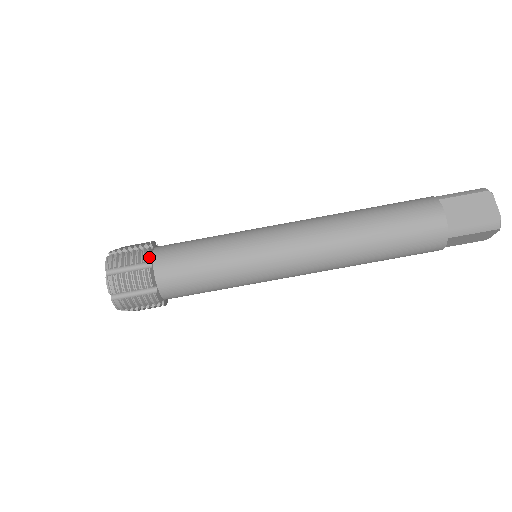
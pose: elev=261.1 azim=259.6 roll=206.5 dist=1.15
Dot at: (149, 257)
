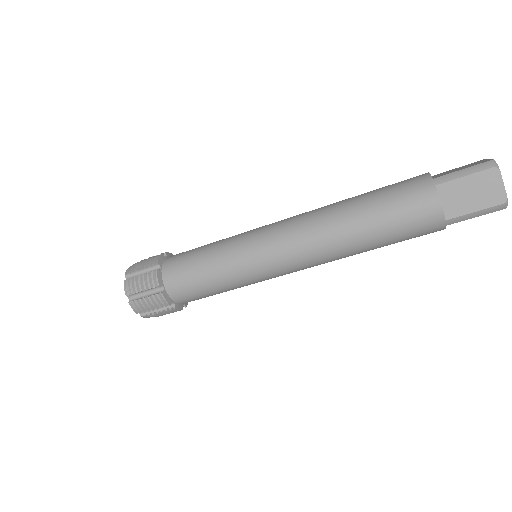
Dot at: (159, 282)
